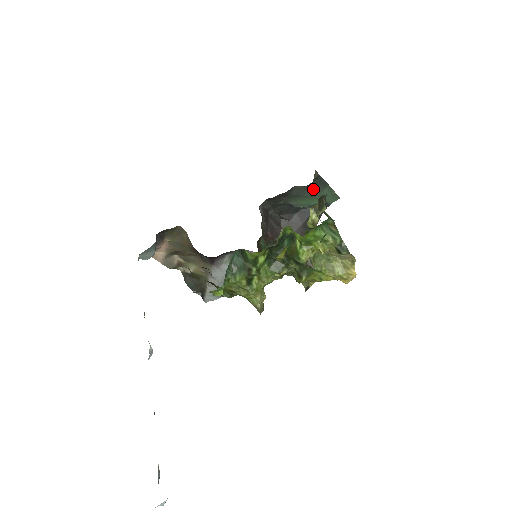
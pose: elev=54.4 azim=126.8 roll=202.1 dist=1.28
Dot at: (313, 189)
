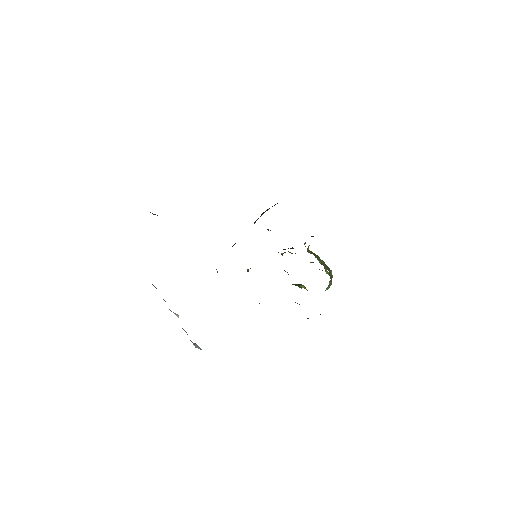
Dot at: occluded
